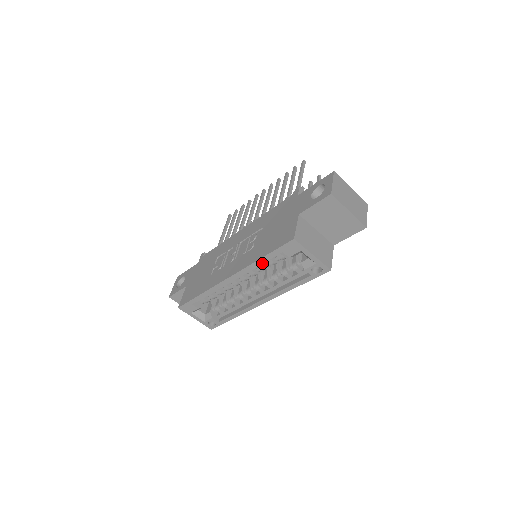
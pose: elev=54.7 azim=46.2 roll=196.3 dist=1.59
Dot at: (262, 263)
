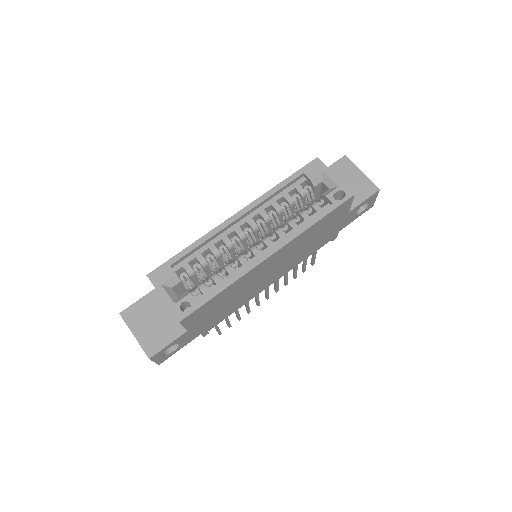
Dot at: (278, 199)
